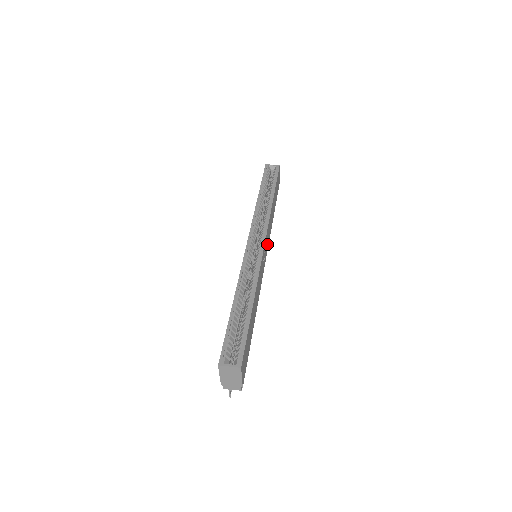
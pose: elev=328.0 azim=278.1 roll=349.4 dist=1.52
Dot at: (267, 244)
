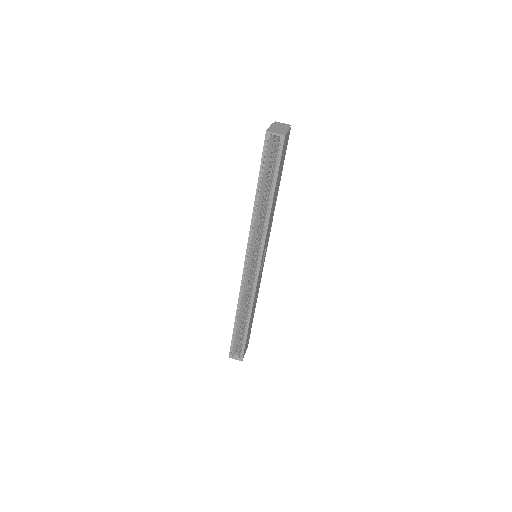
Dot at: (266, 245)
